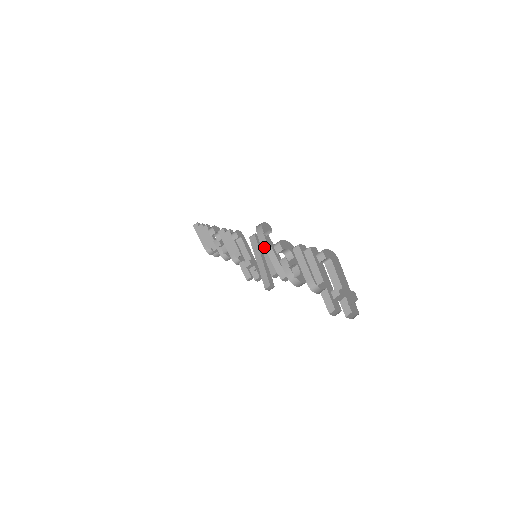
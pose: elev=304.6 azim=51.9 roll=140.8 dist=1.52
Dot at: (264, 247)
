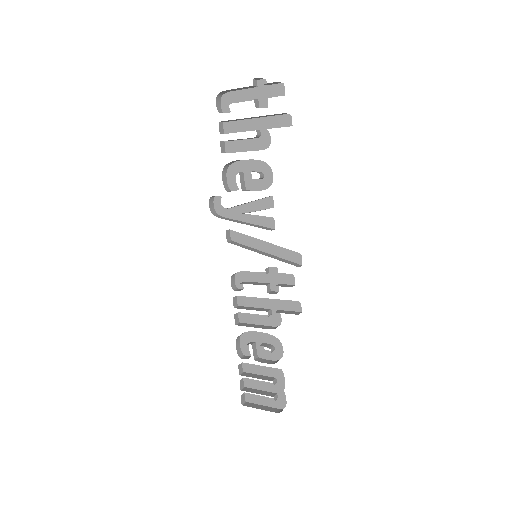
Dot at: (238, 222)
